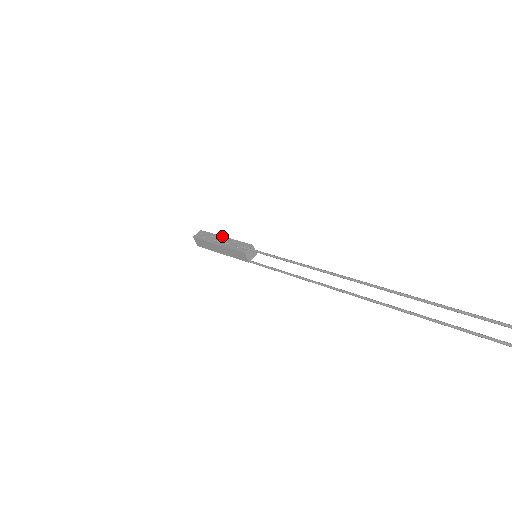
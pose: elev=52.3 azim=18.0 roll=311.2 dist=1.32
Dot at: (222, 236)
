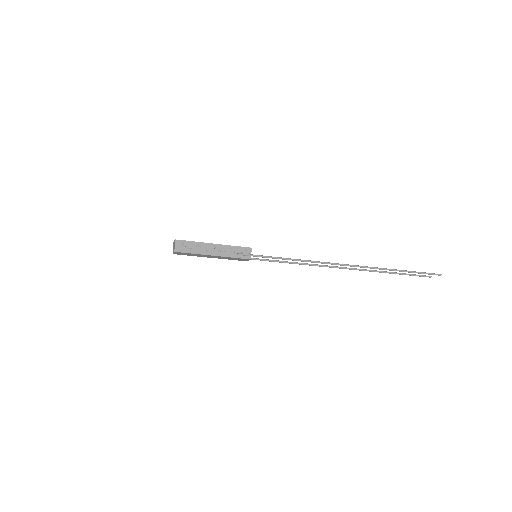
Dot at: (210, 243)
